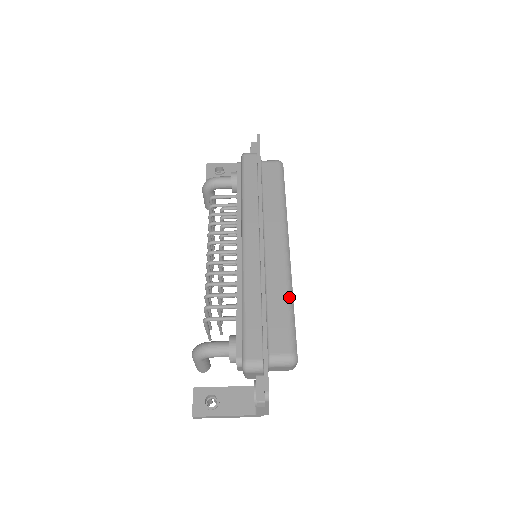
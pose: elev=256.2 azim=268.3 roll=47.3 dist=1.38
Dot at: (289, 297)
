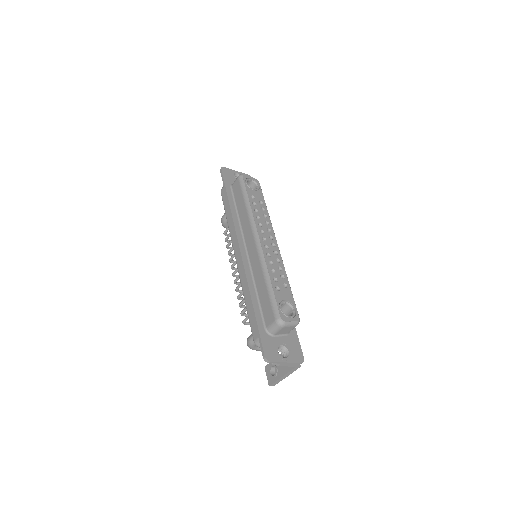
Dot at: (266, 279)
